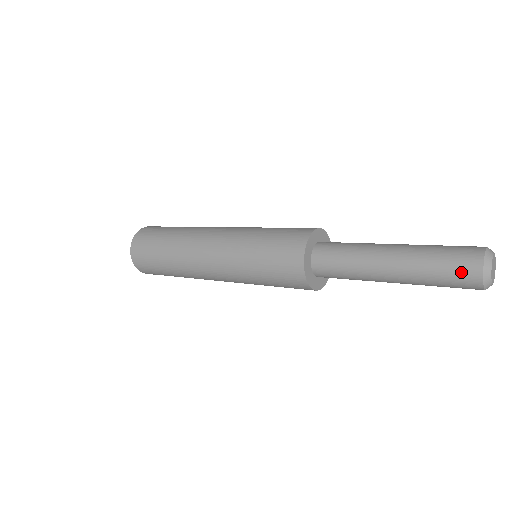
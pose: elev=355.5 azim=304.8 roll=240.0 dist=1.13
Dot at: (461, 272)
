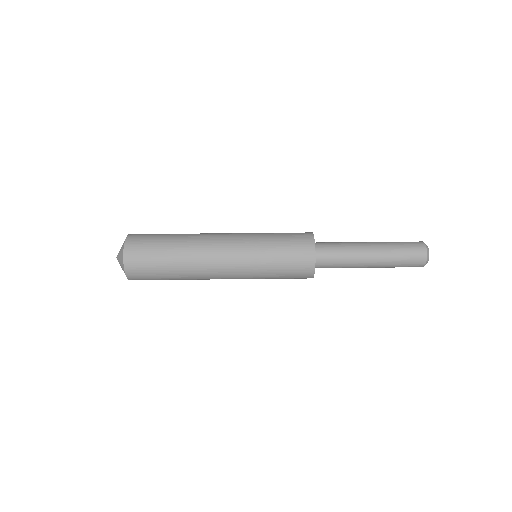
Dot at: occluded
